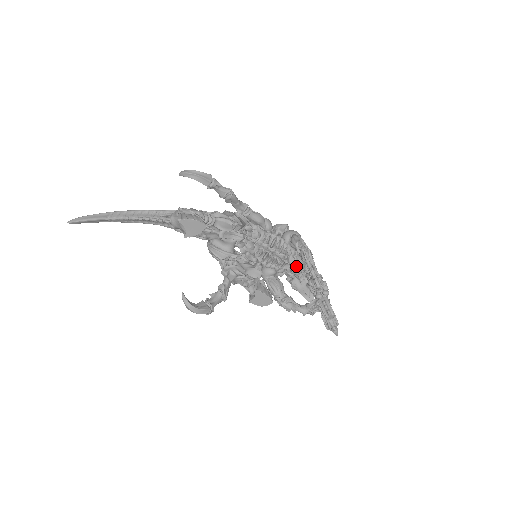
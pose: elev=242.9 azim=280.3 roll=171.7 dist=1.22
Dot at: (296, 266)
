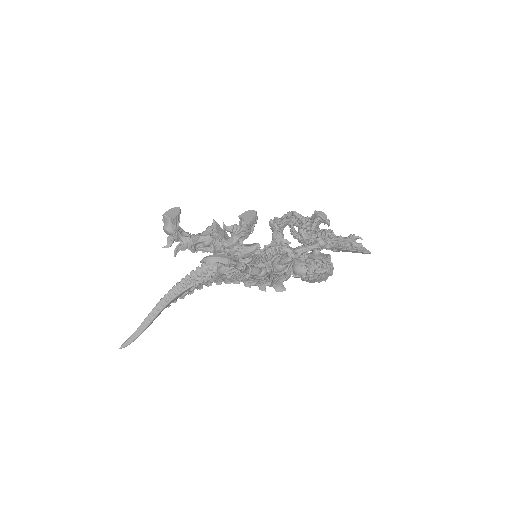
Dot at: (288, 242)
